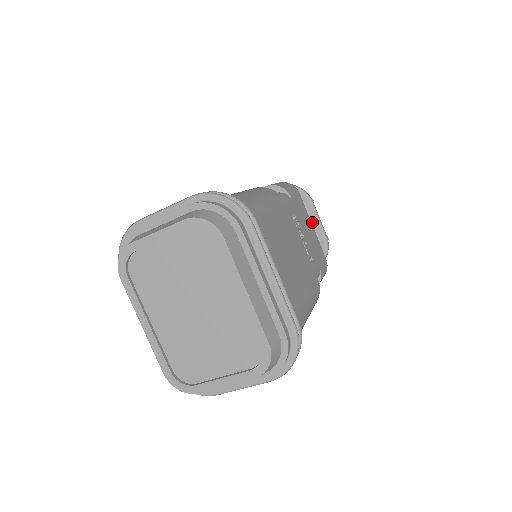
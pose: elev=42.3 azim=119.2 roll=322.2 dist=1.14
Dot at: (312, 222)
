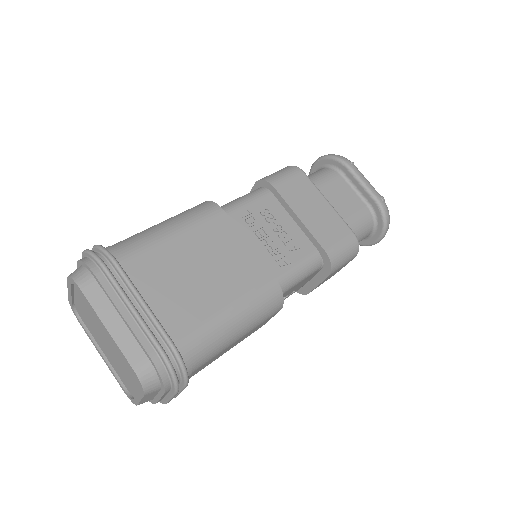
Dot at: (357, 188)
